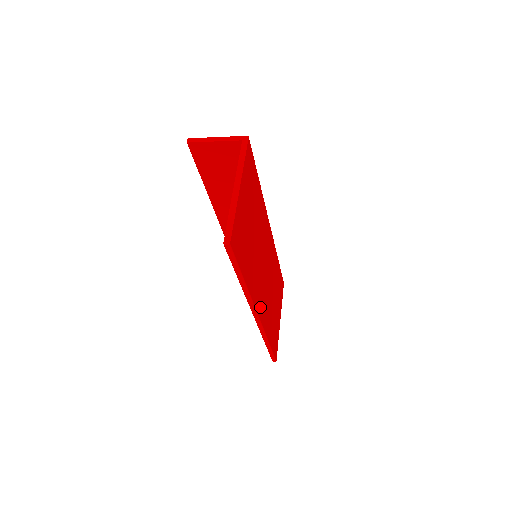
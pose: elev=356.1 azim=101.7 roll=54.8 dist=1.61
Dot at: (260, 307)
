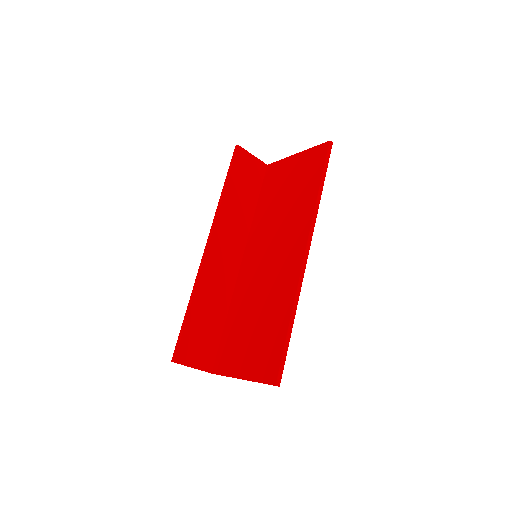
Dot at: occluded
